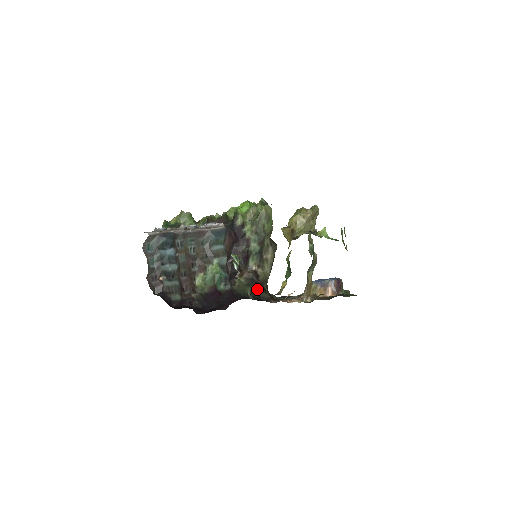
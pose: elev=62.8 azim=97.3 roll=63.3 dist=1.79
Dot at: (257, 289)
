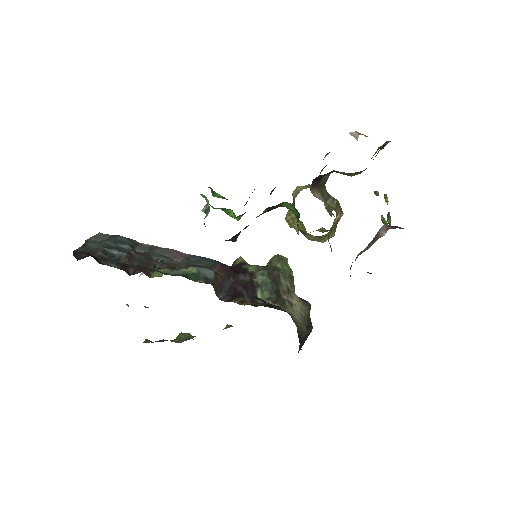
Dot at: occluded
